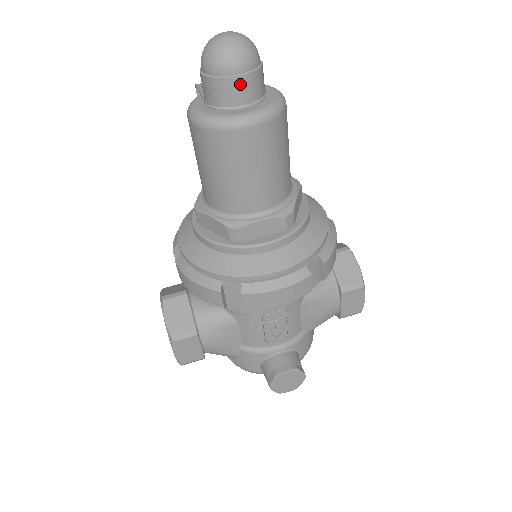
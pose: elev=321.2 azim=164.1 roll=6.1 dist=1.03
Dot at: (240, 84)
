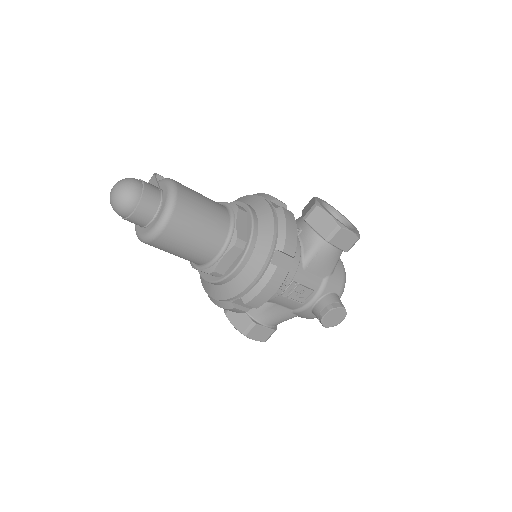
Dot at: (140, 212)
